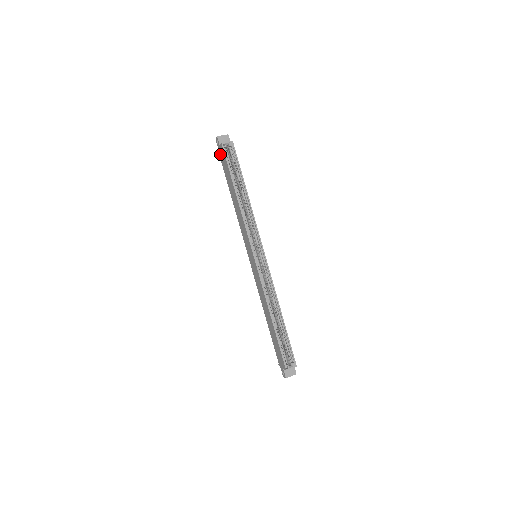
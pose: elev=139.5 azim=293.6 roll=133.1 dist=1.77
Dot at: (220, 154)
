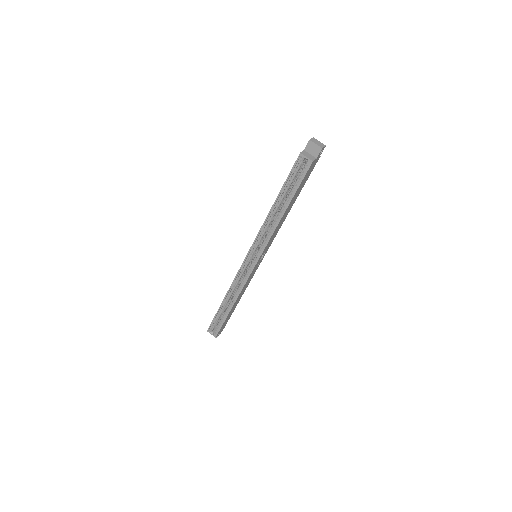
Dot at: occluded
